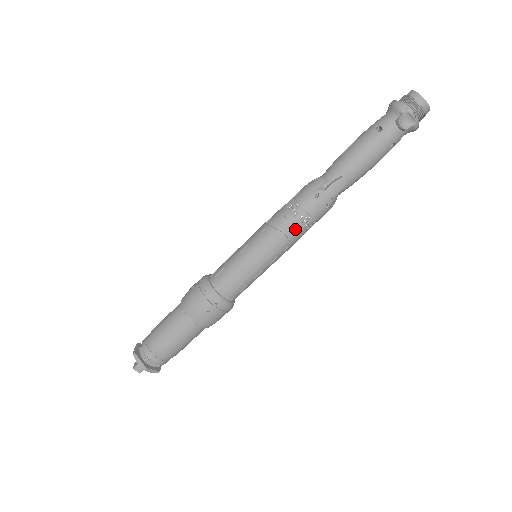
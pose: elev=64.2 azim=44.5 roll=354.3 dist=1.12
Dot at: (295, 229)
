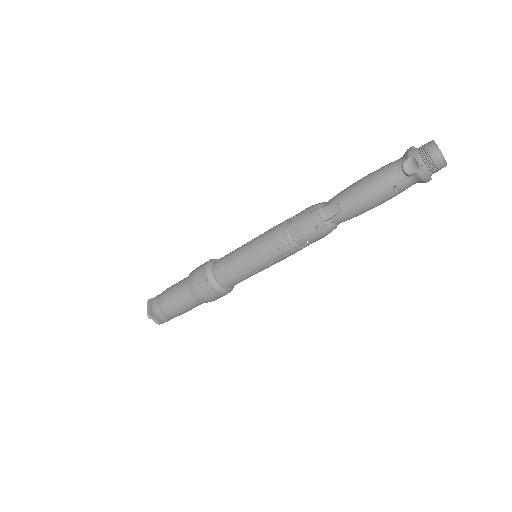
Dot at: (285, 239)
